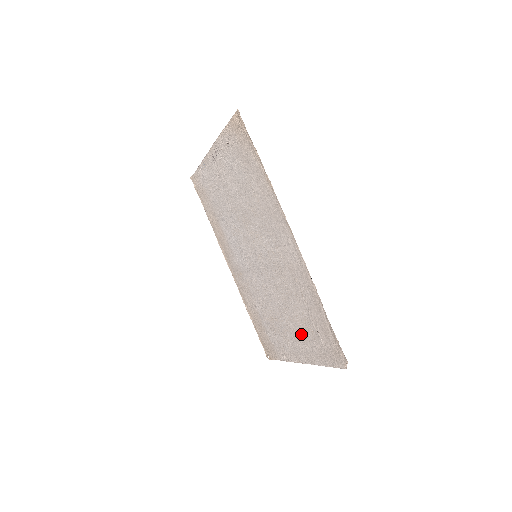
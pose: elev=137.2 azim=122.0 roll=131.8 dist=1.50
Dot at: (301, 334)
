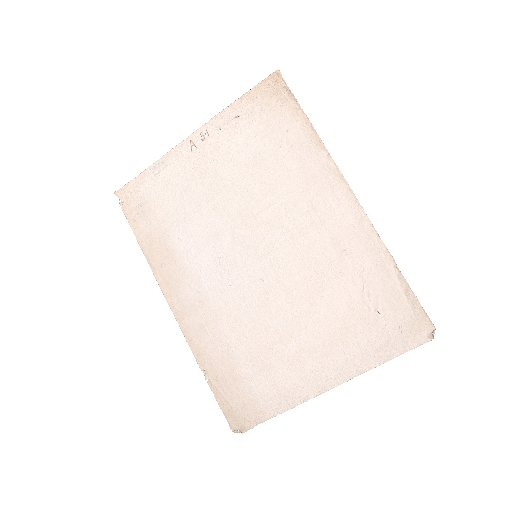
Dot at: (338, 337)
